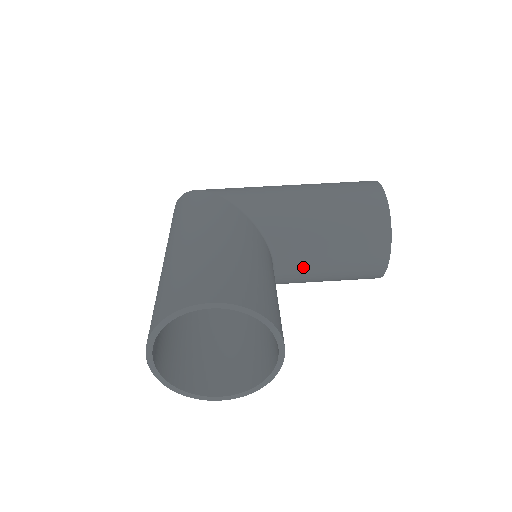
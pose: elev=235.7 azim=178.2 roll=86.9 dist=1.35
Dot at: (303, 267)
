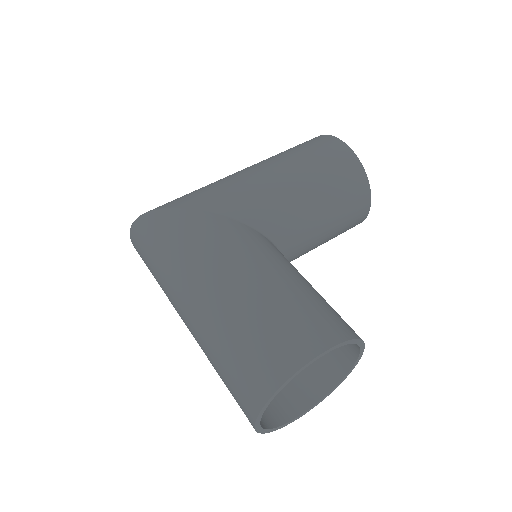
Dot at: (303, 249)
